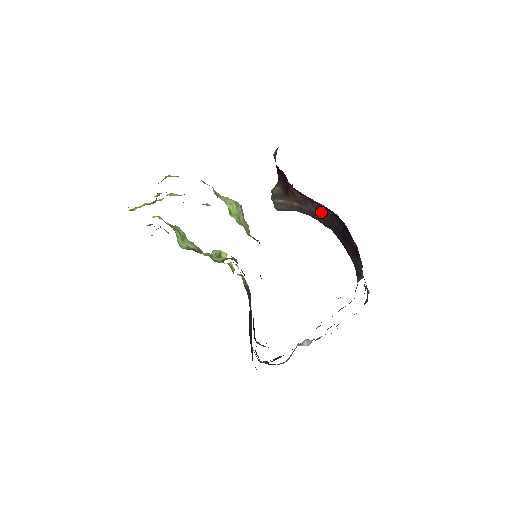
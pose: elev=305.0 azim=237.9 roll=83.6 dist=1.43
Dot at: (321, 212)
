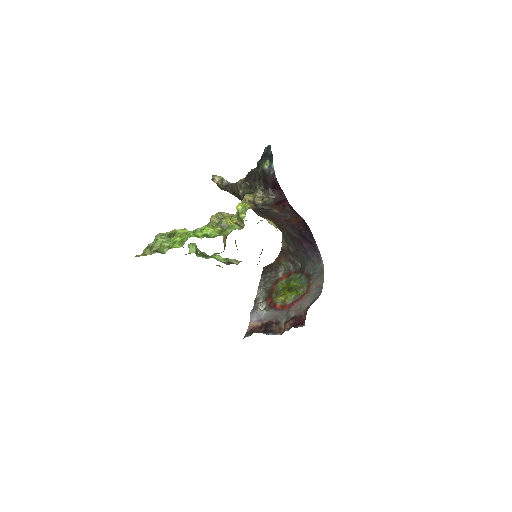
Dot at: (293, 219)
